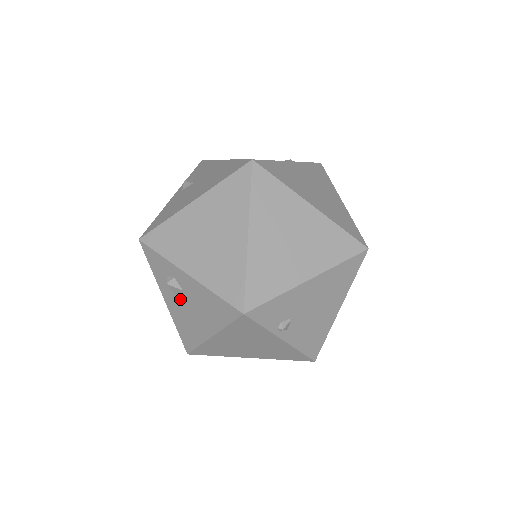
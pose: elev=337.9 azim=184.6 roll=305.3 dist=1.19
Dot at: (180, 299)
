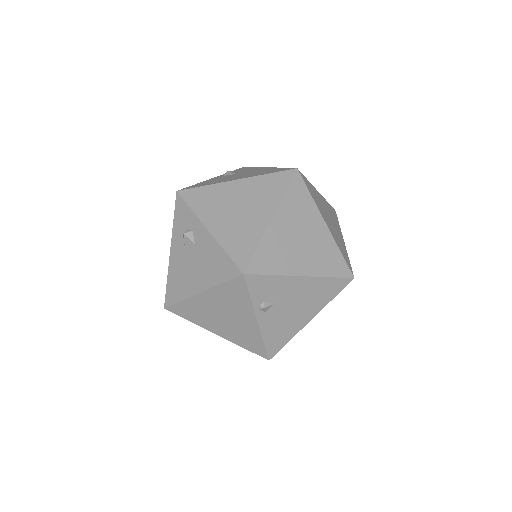
Dot at: (187, 252)
